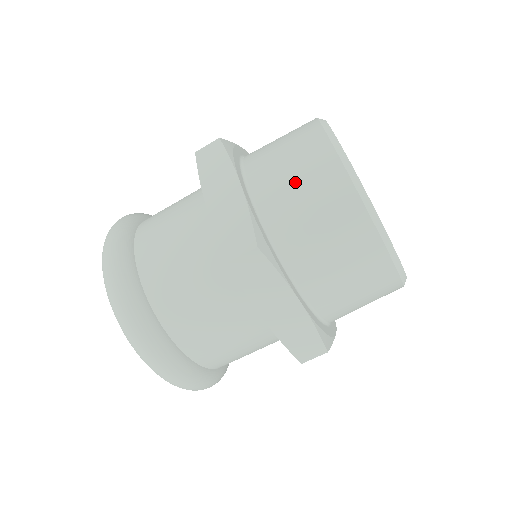
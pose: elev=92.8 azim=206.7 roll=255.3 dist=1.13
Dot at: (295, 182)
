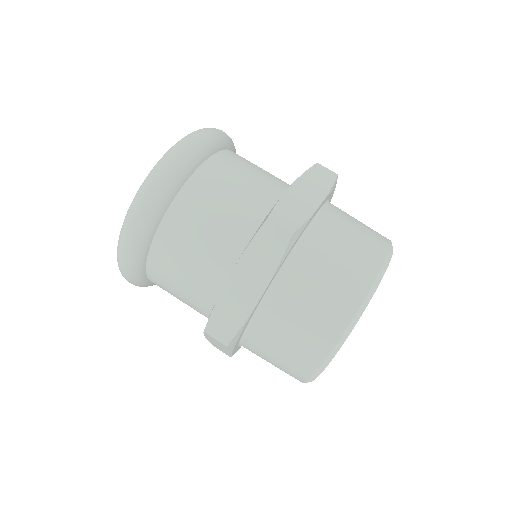
Dot at: (296, 325)
